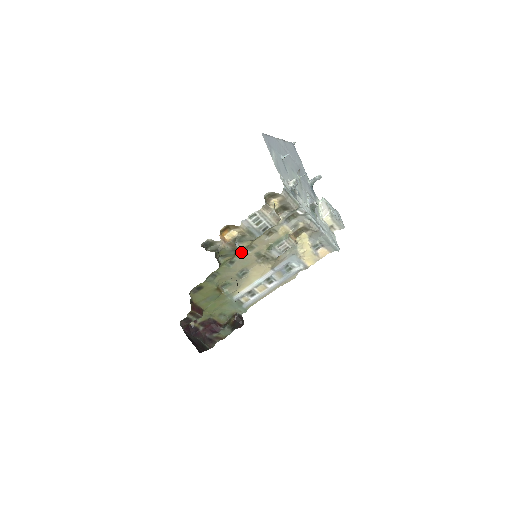
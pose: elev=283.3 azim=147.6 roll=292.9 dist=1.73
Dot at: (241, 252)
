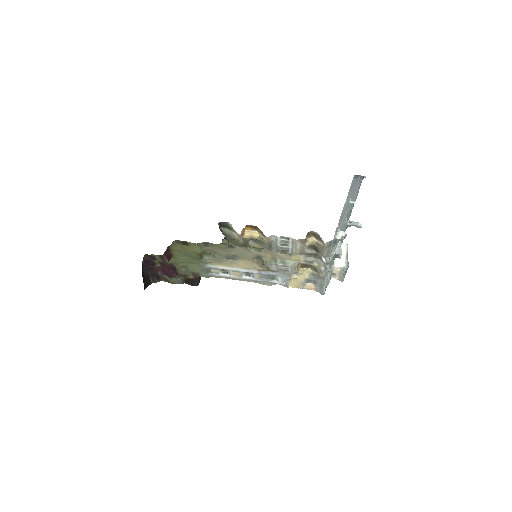
Dot at: (247, 247)
